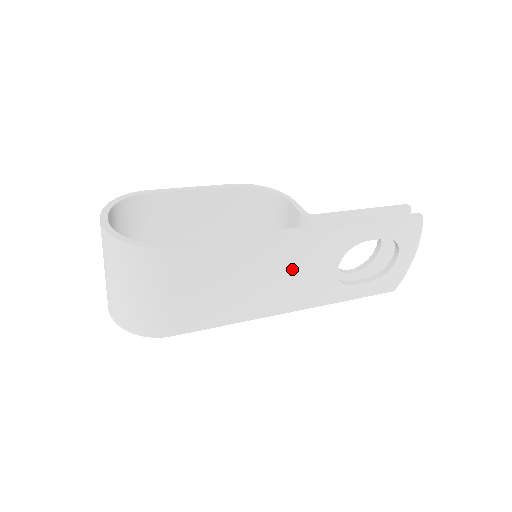
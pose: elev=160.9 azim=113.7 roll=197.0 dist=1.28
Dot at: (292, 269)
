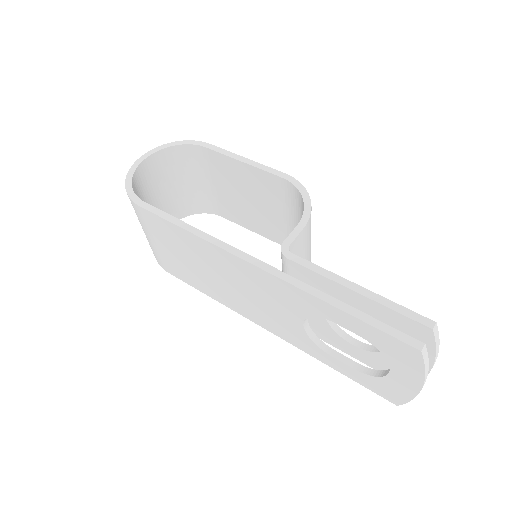
Dot at: (250, 290)
